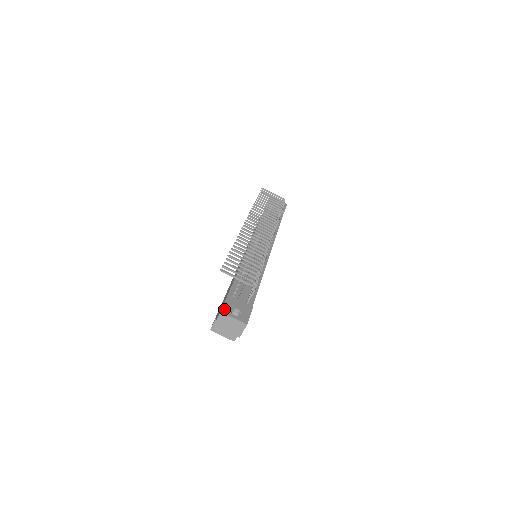
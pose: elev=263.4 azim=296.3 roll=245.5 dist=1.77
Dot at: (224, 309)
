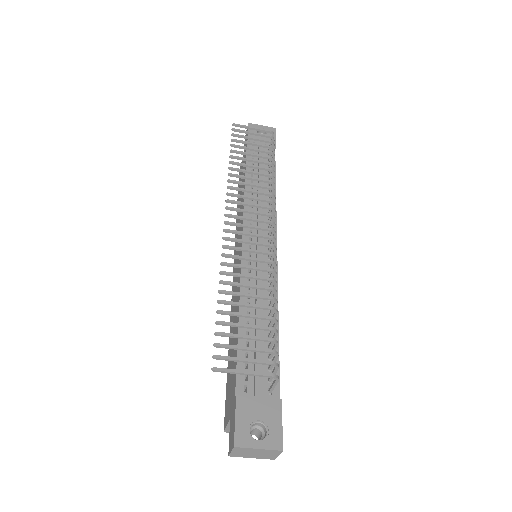
Dot at: (238, 437)
